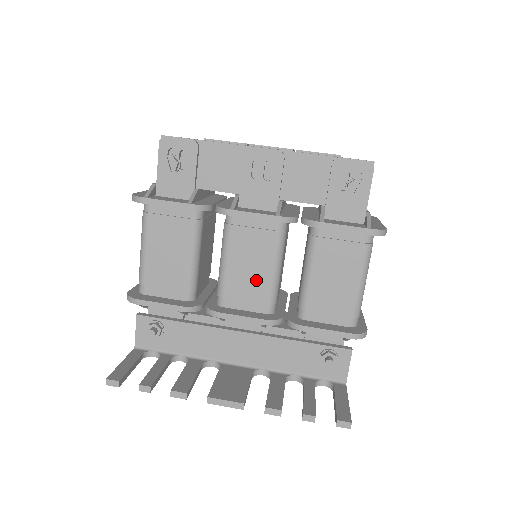
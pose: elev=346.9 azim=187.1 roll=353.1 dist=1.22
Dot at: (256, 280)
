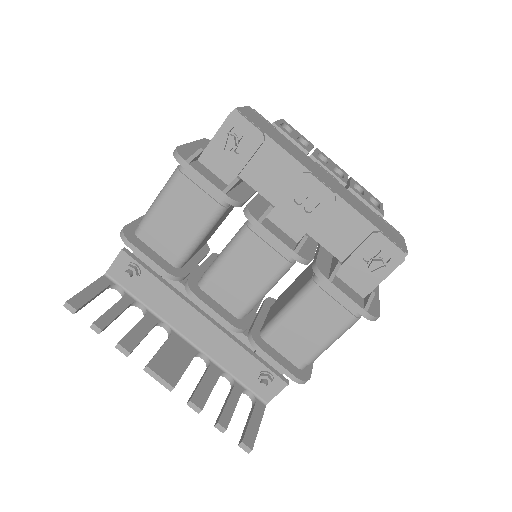
Dot at: (244, 287)
